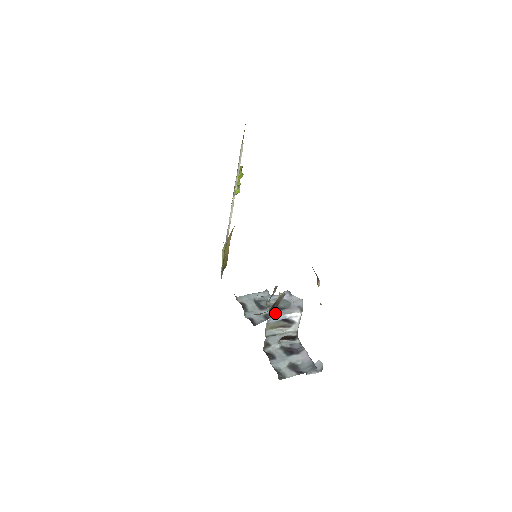
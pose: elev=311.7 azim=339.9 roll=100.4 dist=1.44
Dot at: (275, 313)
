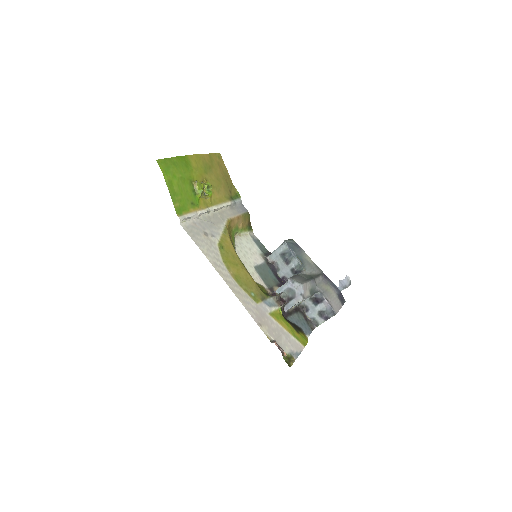
Dot at: (288, 306)
